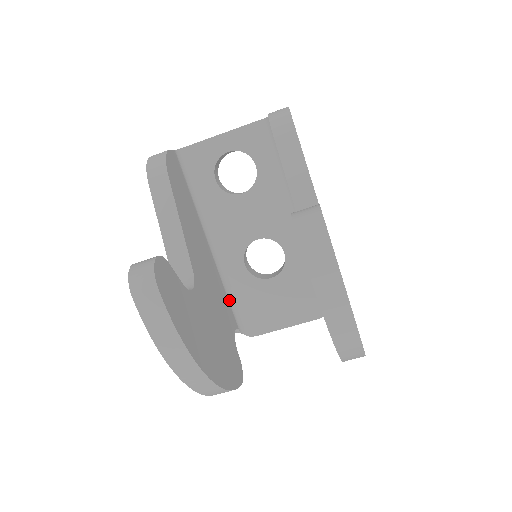
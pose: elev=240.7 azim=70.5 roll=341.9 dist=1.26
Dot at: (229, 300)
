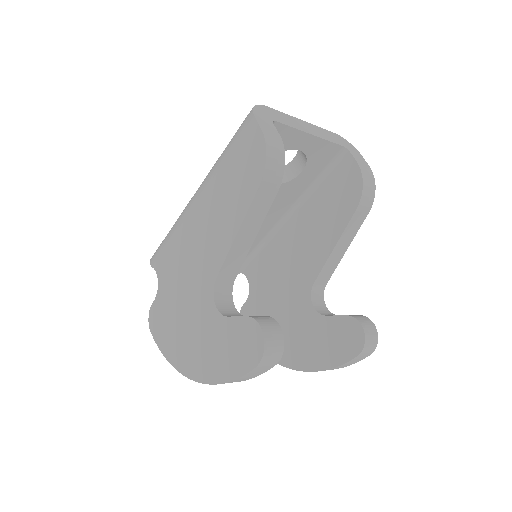
Dot at: occluded
